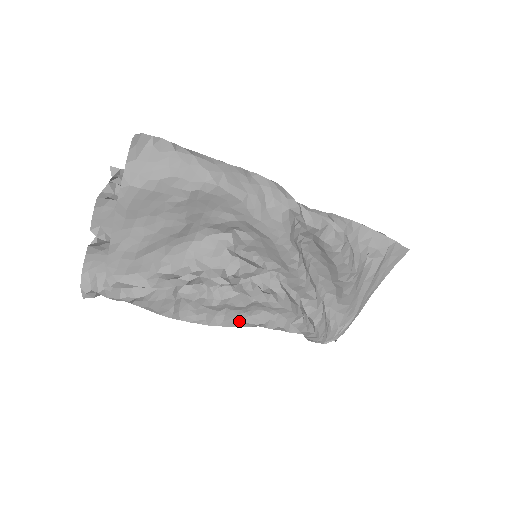
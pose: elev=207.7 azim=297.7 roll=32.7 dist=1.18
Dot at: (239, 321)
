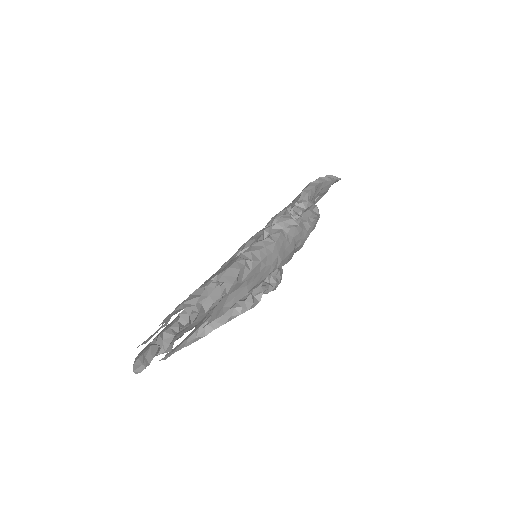
Dot at: occluded
